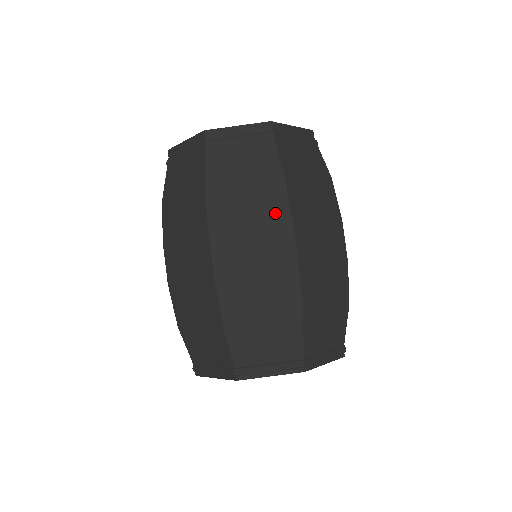
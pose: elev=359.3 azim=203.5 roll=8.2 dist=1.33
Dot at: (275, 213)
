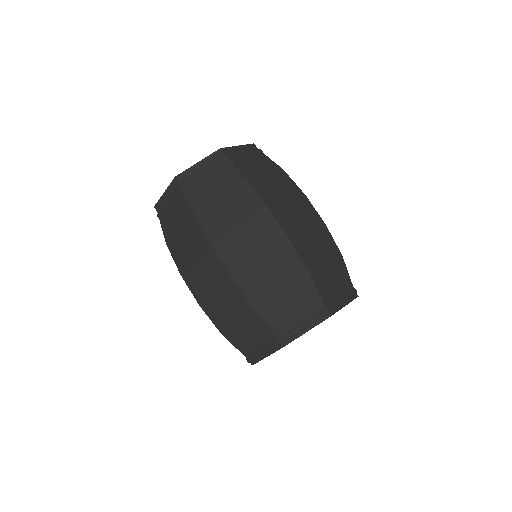
Dot at: (201, 245)
